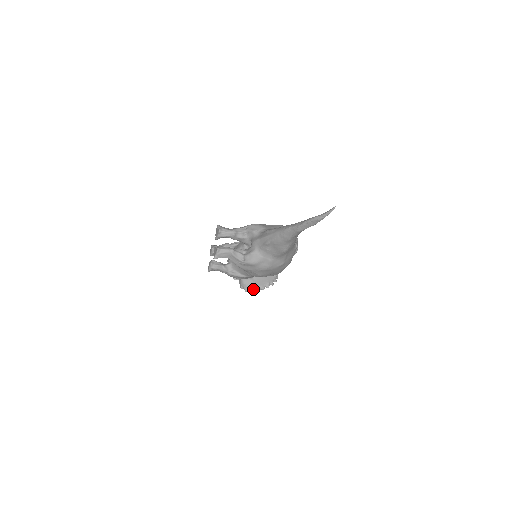
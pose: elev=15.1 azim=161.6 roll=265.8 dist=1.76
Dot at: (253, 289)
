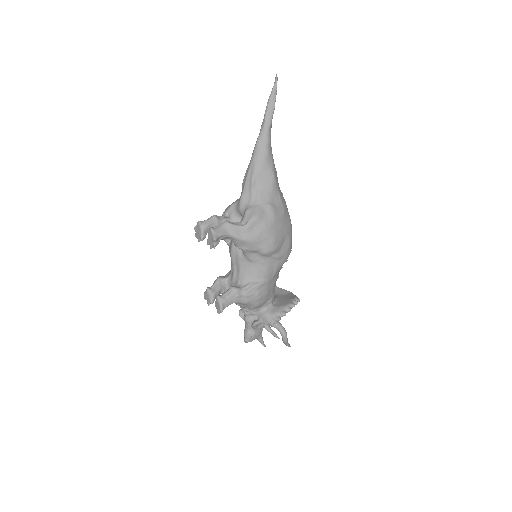
Dot at: (284, 311)
